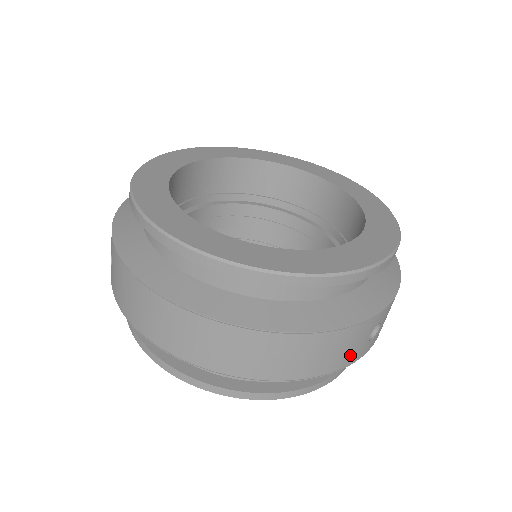
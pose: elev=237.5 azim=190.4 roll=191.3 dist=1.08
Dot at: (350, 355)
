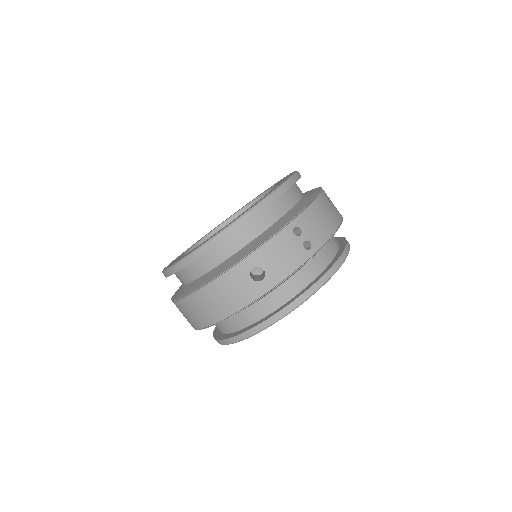
Dot at: (244, 295)
